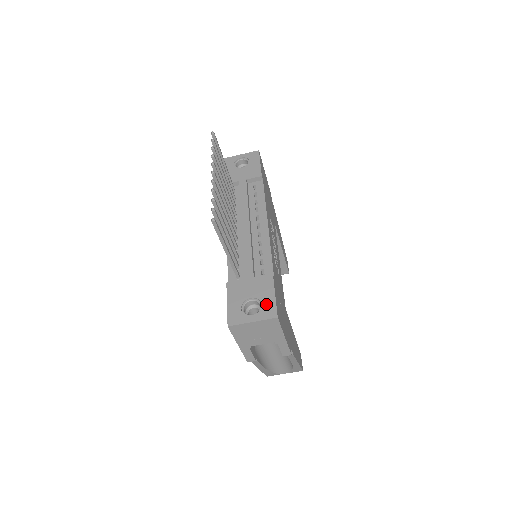
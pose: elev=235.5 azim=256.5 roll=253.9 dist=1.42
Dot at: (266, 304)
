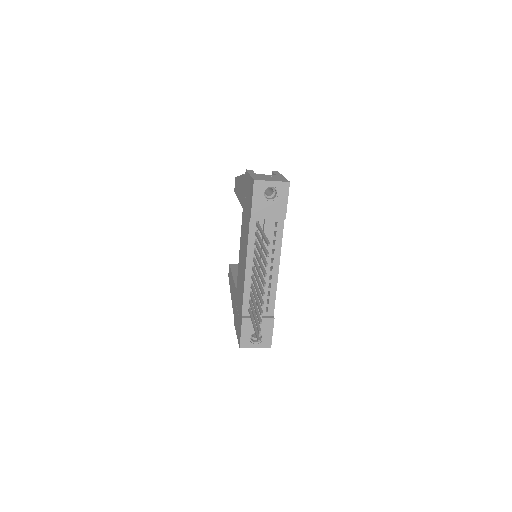
Dot at: (266, 338)
